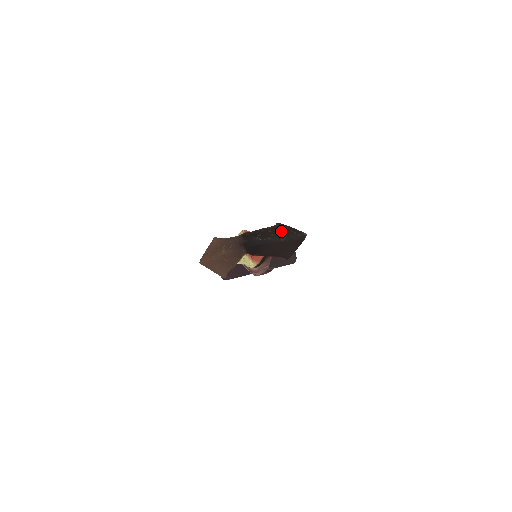
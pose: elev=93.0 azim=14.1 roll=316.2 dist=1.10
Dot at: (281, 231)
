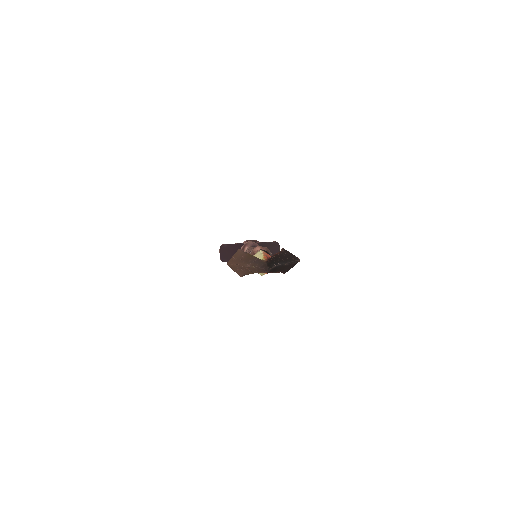
Dot at: (286, 257)
